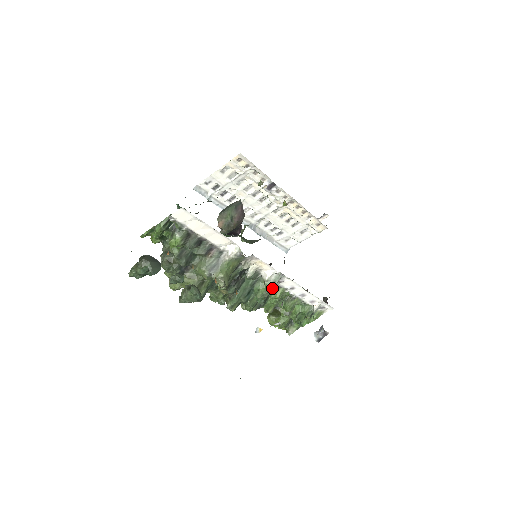
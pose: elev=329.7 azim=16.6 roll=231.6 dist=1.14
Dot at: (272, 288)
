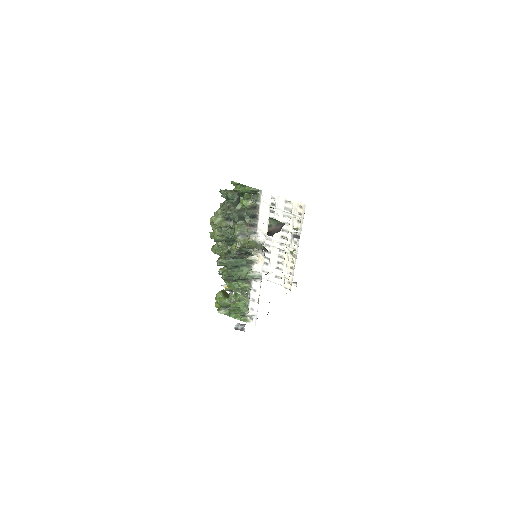
Dot at: (249, 278)
